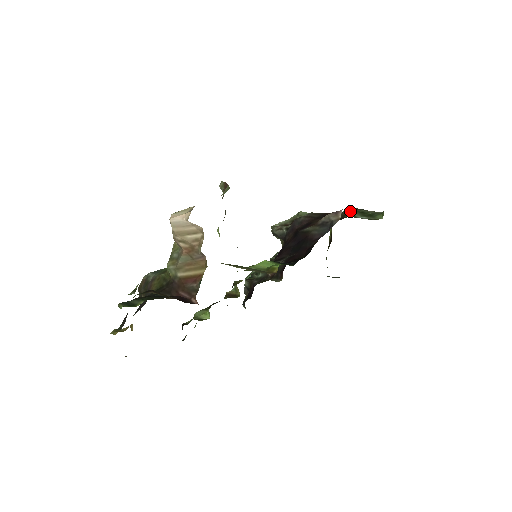
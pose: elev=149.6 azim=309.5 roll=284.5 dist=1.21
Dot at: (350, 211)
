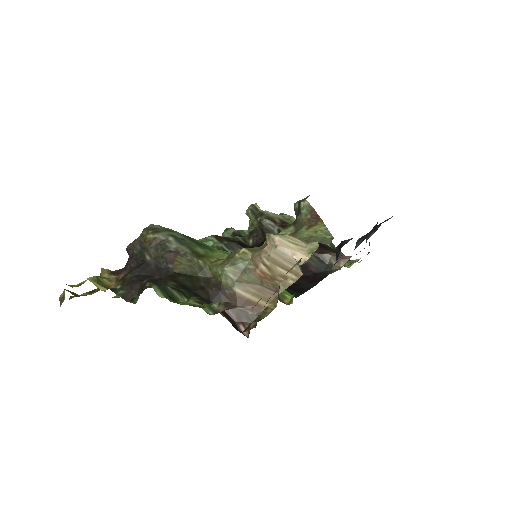
Dot at: occluded
